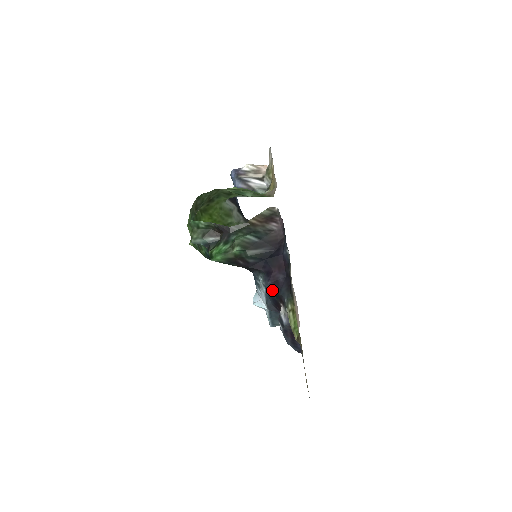
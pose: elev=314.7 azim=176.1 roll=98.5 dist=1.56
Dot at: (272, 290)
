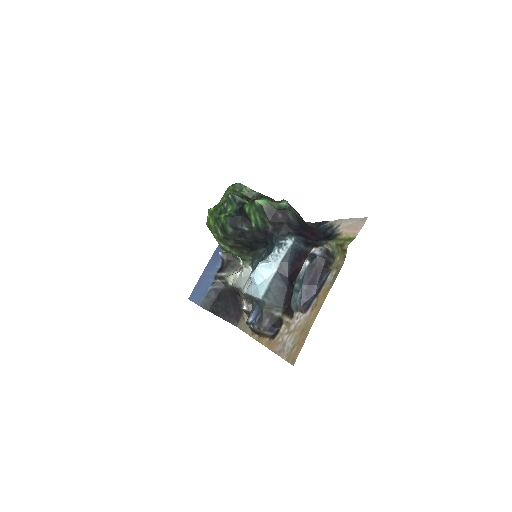
Dot at: (304, 241)
